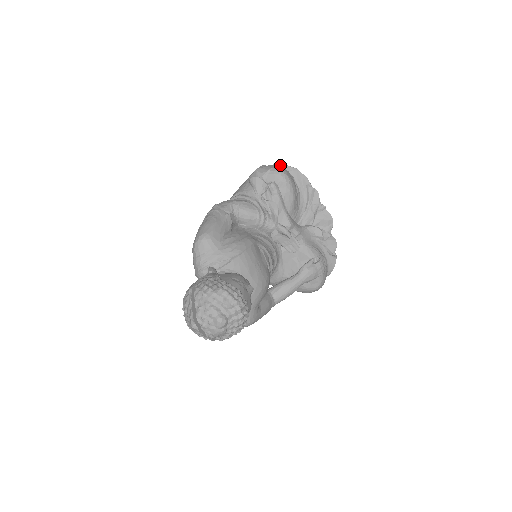
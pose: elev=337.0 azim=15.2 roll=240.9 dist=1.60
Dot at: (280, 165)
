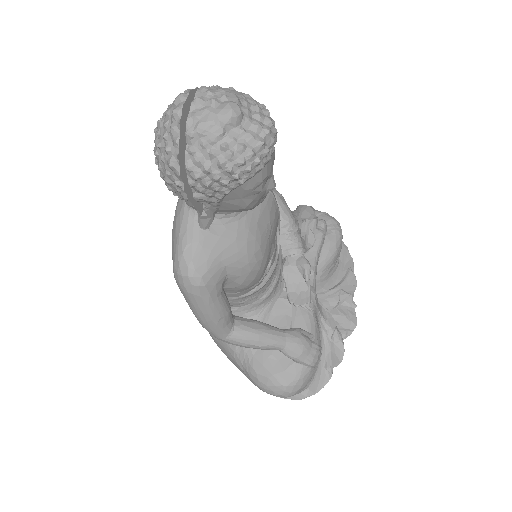
Dot at: occluded
